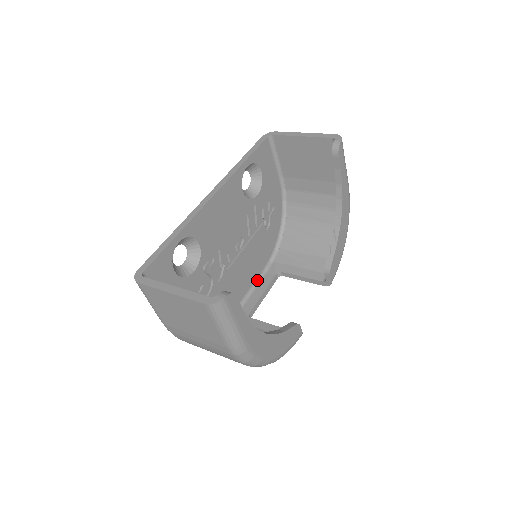
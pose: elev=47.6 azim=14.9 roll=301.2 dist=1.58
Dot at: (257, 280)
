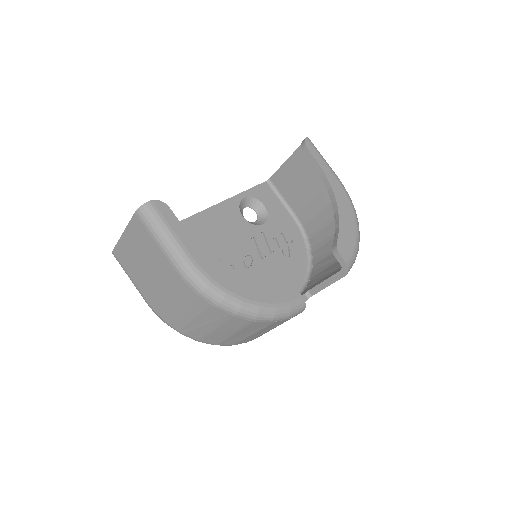
Dot at: occluded
